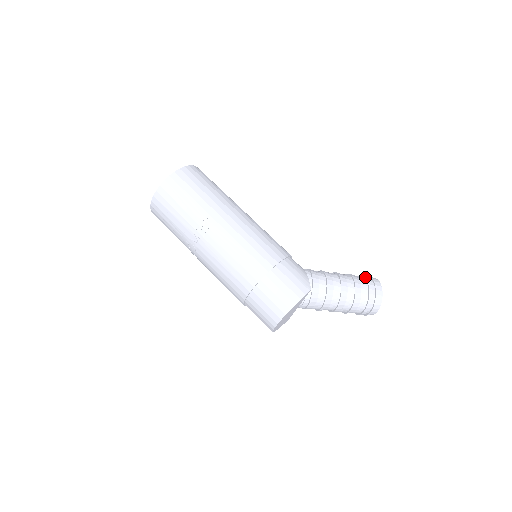
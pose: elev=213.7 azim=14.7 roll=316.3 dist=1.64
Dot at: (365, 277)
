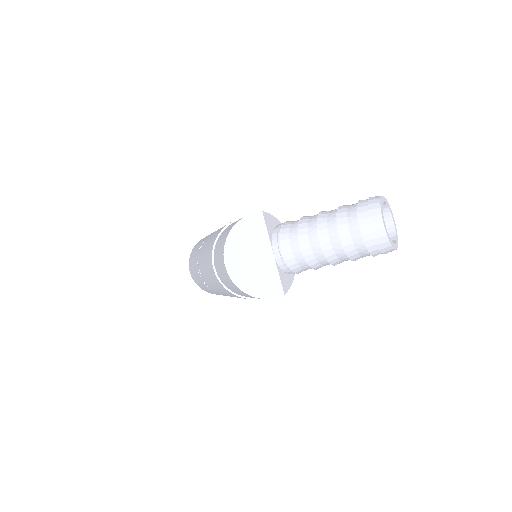
Dot at: occluded
